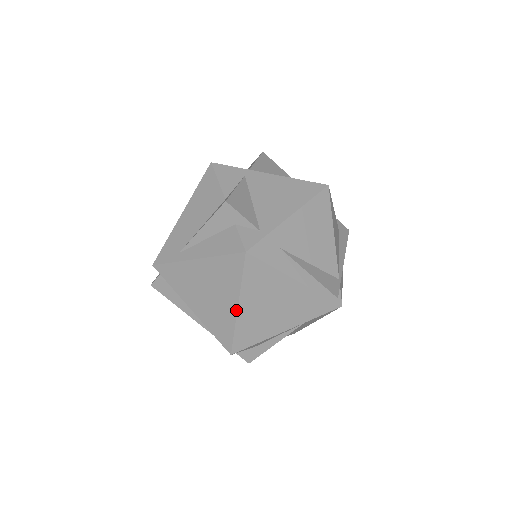
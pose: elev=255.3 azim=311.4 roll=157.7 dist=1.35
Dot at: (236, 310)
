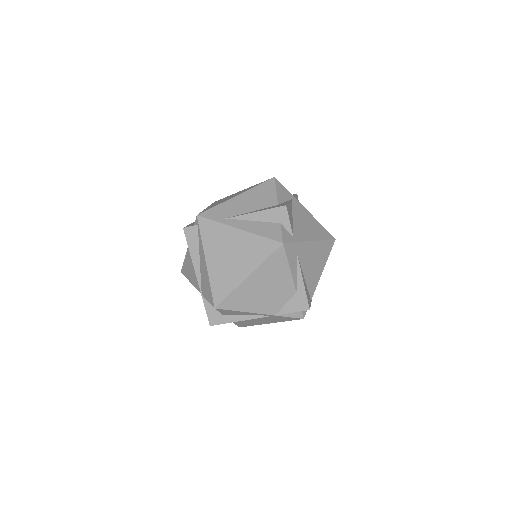
Dot at: (245, 278)
